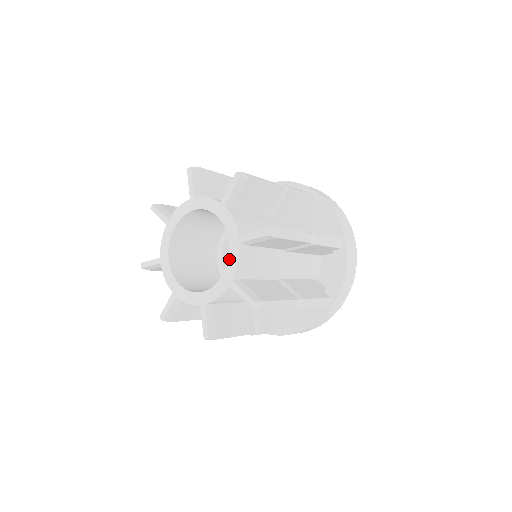
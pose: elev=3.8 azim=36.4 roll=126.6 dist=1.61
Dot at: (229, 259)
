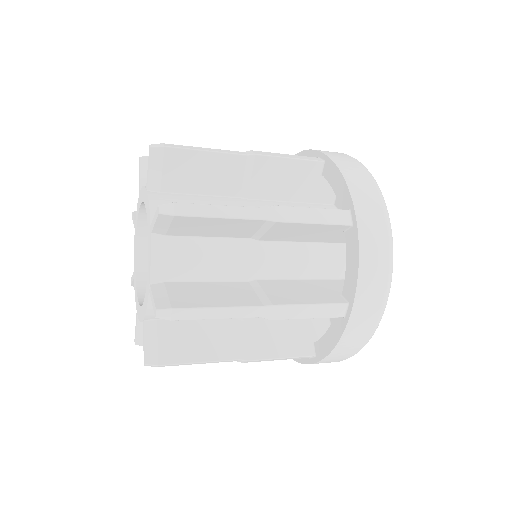
Dot at: (145, 297)
